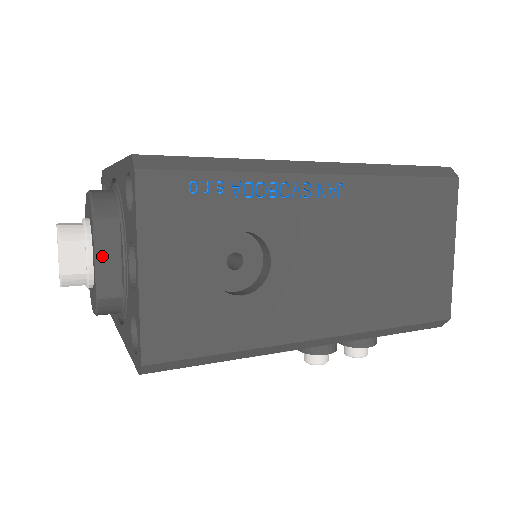
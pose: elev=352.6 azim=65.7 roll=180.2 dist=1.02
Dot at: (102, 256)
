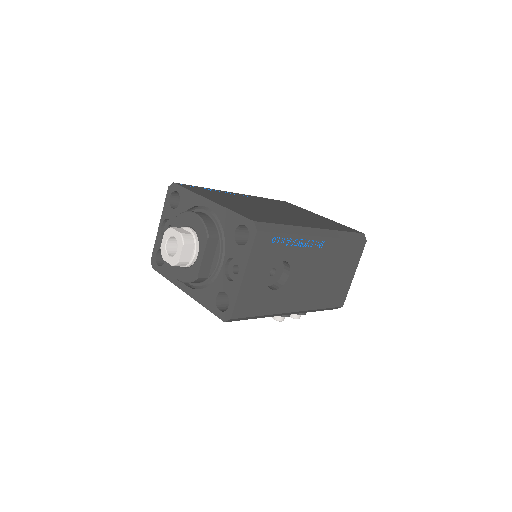
Dot at: (206, 256)
